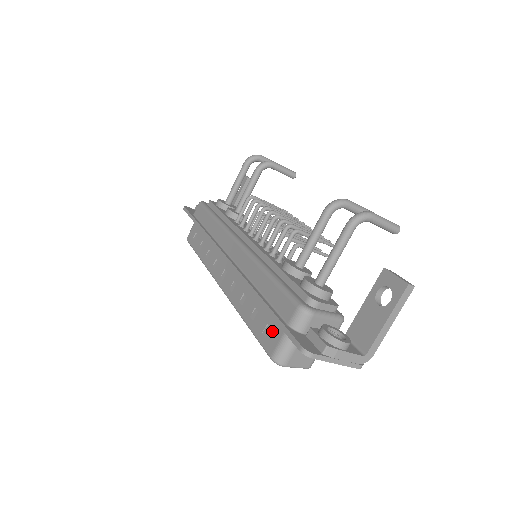
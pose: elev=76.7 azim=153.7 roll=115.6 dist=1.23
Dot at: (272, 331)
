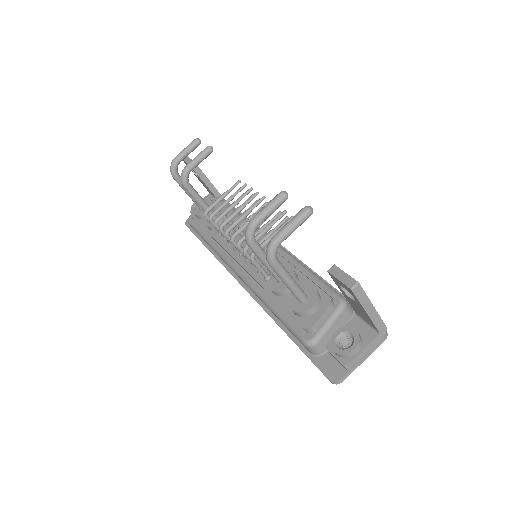
Dot at: occluded
